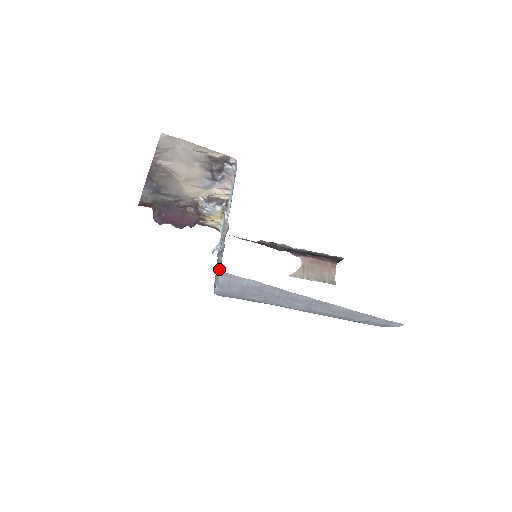
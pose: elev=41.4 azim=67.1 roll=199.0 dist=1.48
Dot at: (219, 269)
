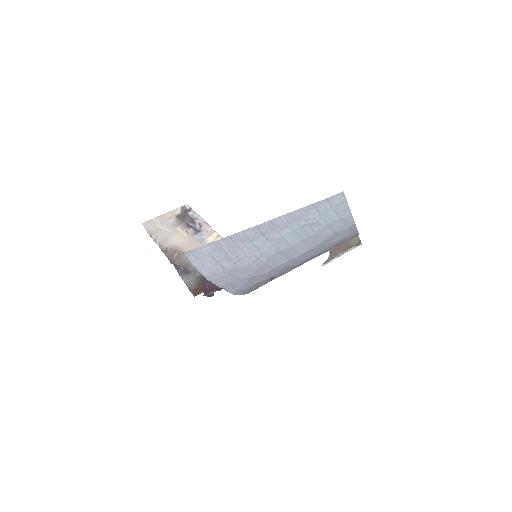
Dot at: occluded
